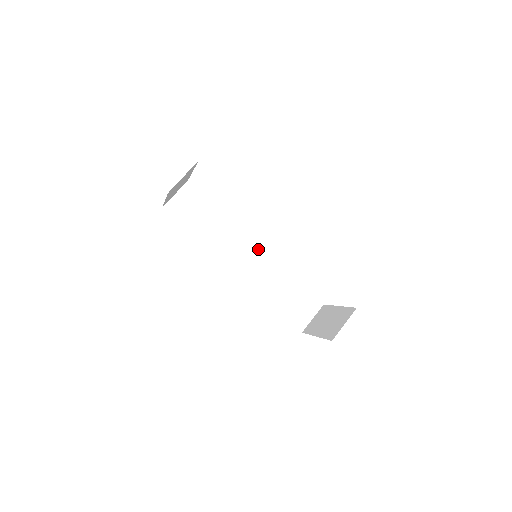
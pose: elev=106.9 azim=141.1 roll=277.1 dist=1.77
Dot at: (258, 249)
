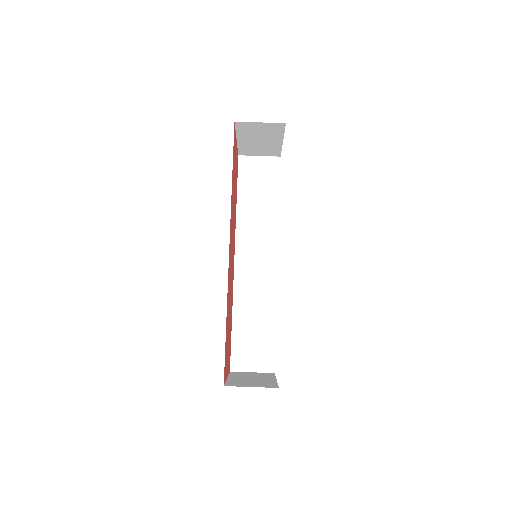
Dot at: (274, 265)
